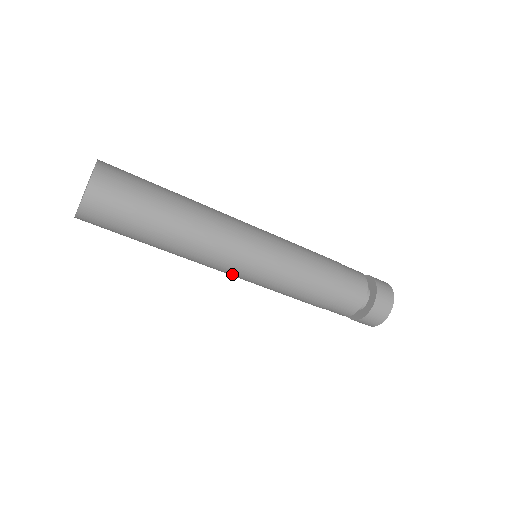
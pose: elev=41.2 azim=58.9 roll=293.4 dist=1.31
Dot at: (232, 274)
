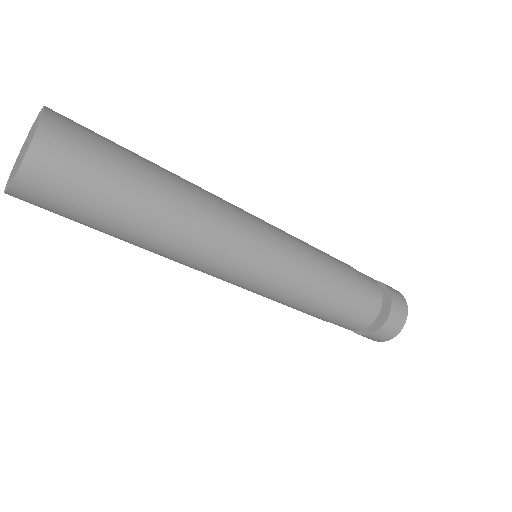
Dot at: (228, 280)
